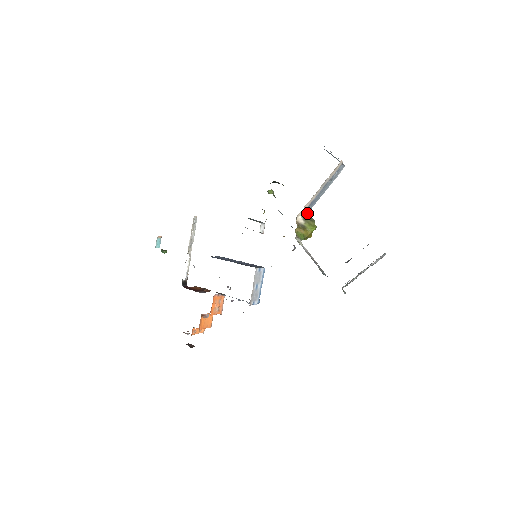
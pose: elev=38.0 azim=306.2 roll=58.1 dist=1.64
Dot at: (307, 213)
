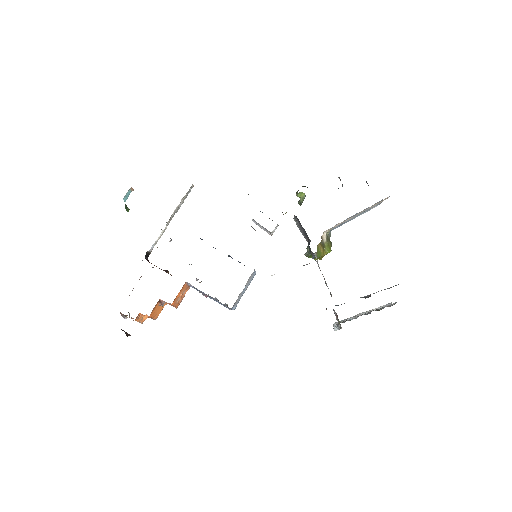
Dot at: (330, 233)
